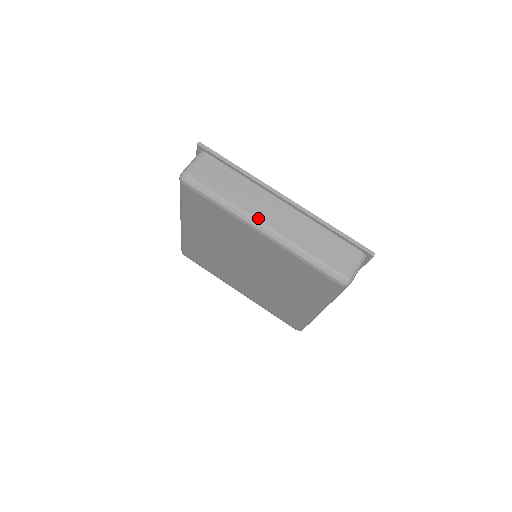
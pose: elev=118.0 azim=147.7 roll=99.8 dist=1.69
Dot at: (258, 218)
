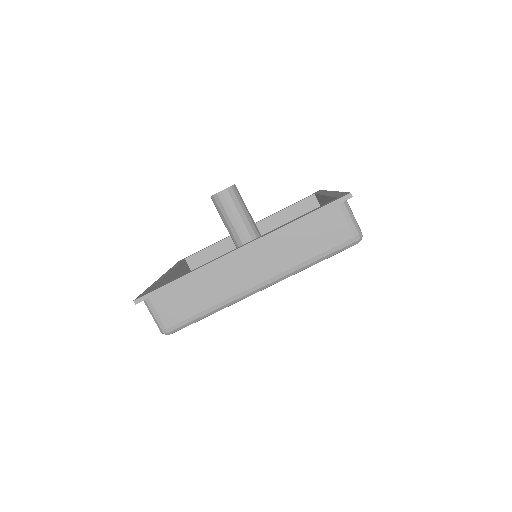
Dot at: (248, 288)
